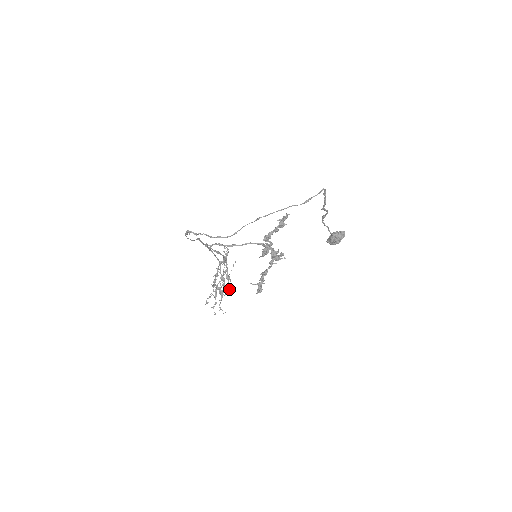
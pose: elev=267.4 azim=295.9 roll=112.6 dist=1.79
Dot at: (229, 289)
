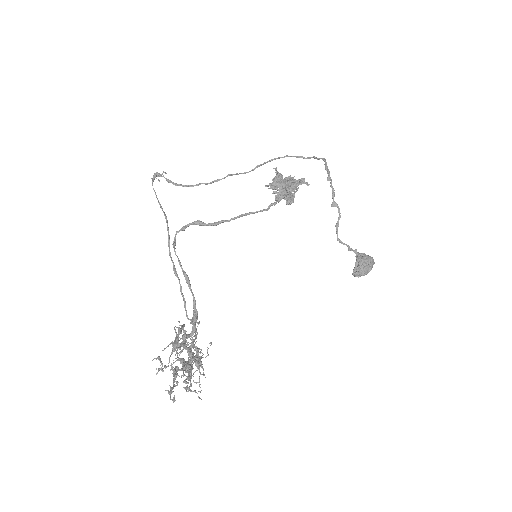
Dot at: (202, 374)
